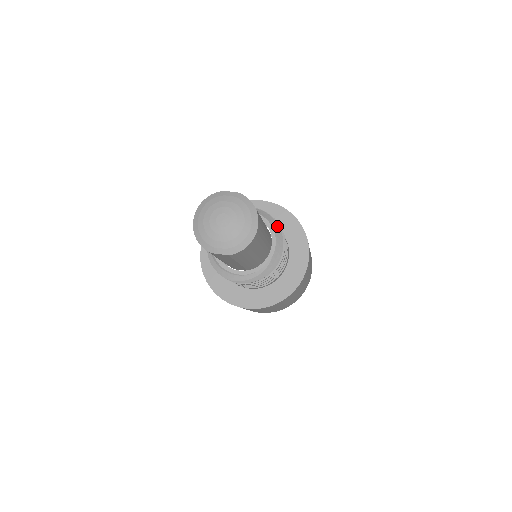
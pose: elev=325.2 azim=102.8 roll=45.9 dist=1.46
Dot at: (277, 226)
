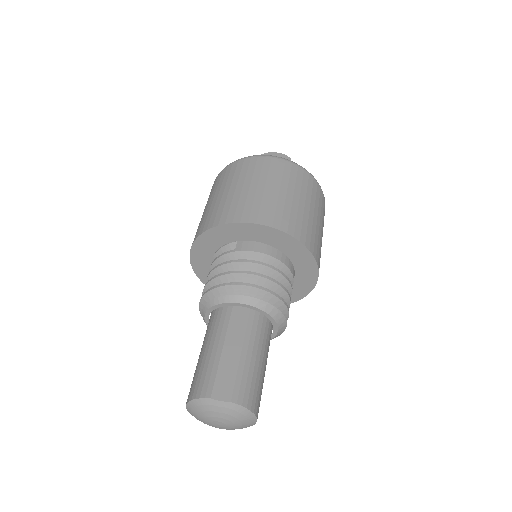
Dot at: (278, 313)
